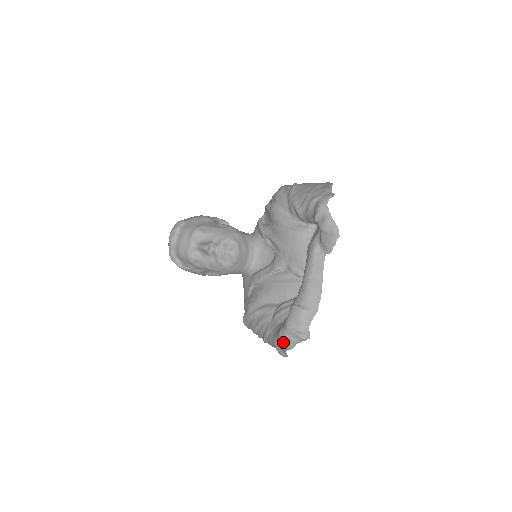
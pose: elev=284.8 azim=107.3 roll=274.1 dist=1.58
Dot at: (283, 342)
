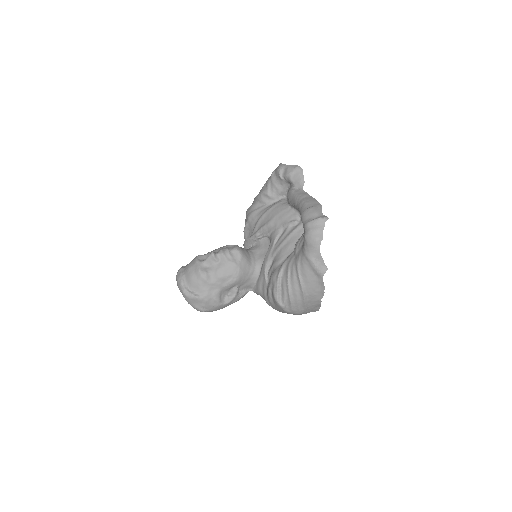
Dot at: (312, 237)
